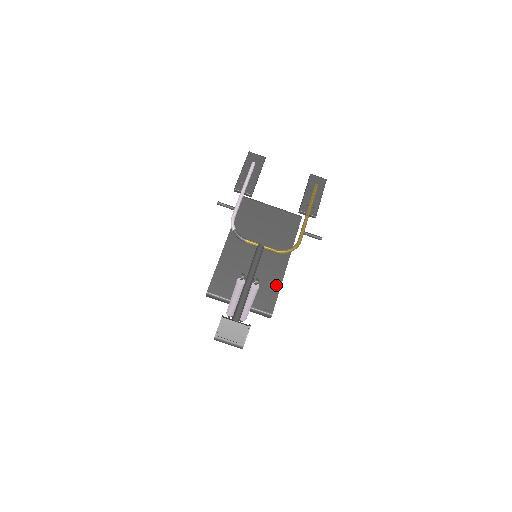
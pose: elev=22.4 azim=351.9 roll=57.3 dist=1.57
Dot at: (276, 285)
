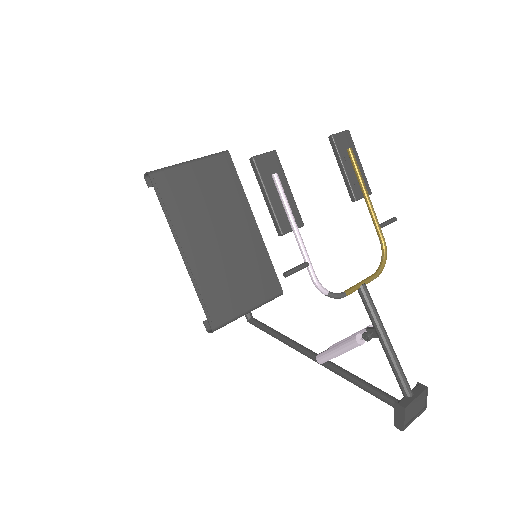
Dot at: (265, 258)
